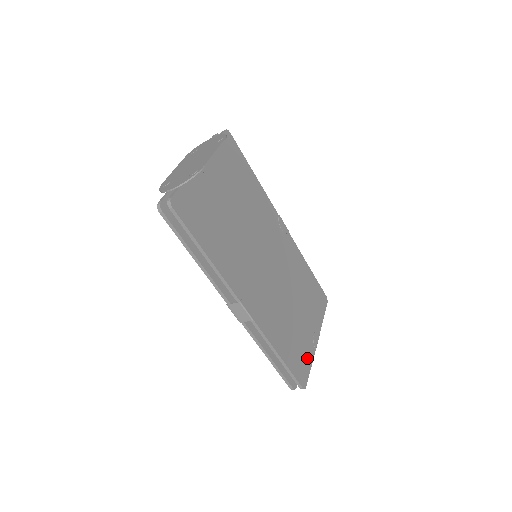
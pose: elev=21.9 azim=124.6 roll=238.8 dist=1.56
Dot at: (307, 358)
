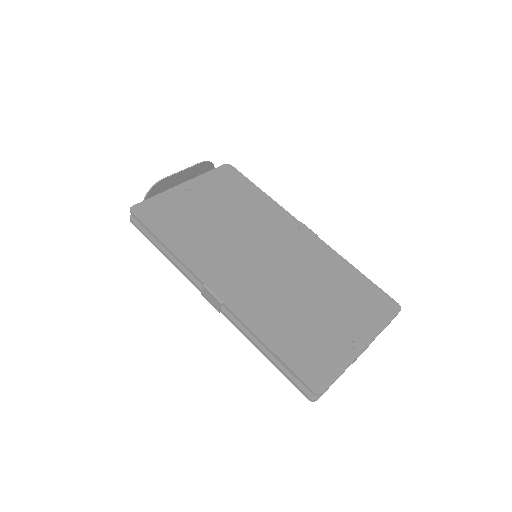
Dot at: (333, 361)
